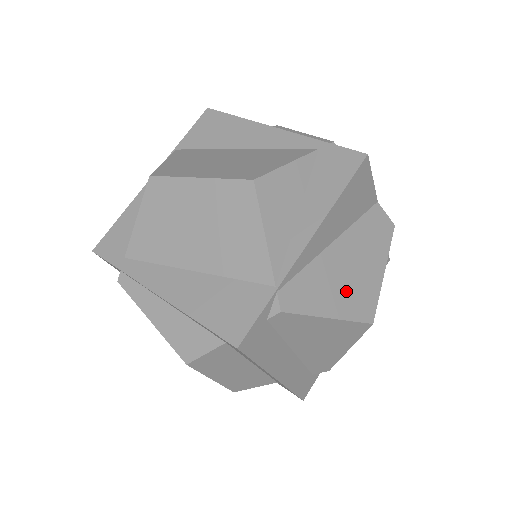
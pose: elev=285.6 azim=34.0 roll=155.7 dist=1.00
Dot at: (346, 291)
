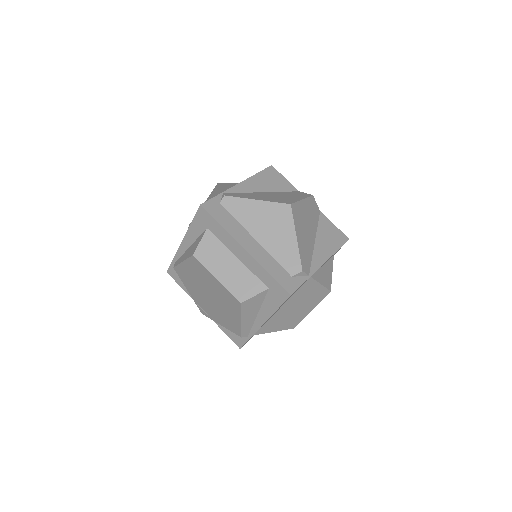
Dot at: (270, 198)
